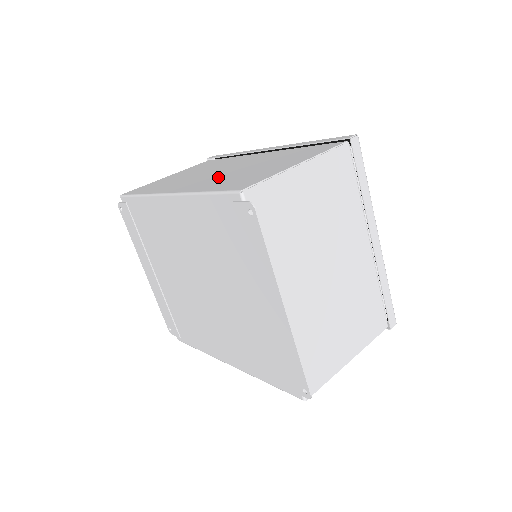
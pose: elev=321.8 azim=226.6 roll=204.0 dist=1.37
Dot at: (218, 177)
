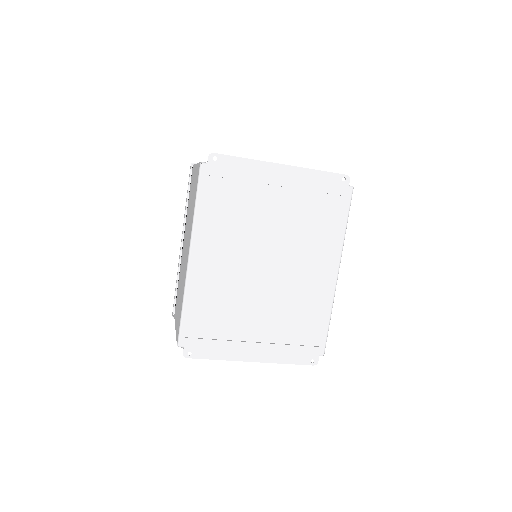
Dot at: (189, 230)
